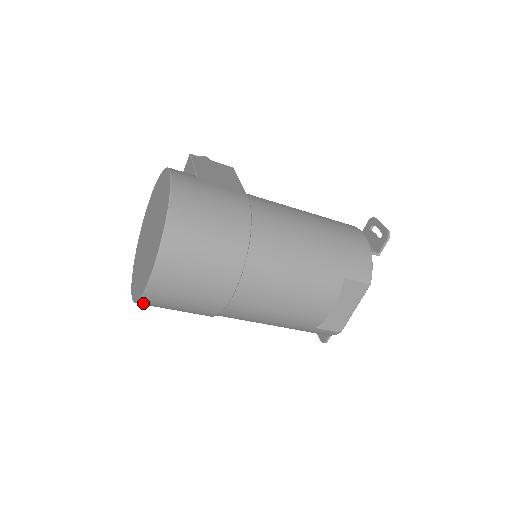
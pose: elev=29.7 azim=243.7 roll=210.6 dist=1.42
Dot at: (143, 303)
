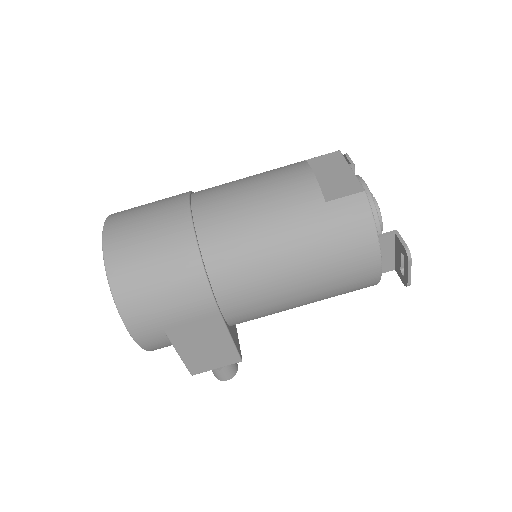
Dot at: (115, 282)
